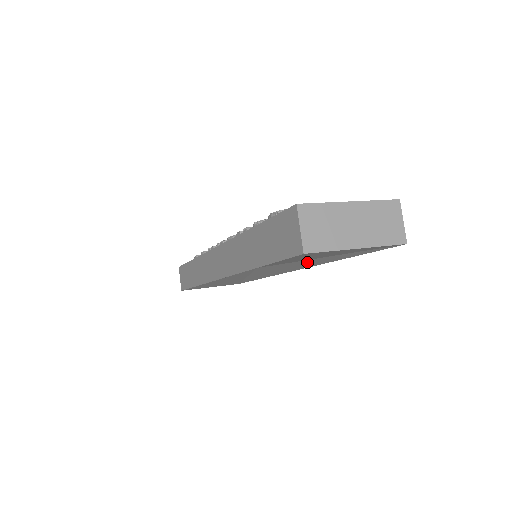
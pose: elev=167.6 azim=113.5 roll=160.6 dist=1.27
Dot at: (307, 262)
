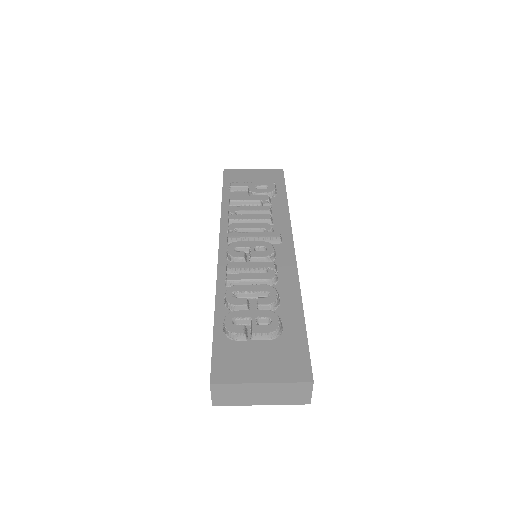
Dot at: occluded
